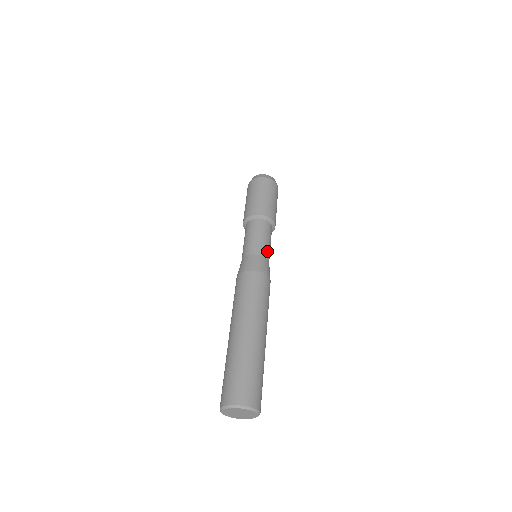
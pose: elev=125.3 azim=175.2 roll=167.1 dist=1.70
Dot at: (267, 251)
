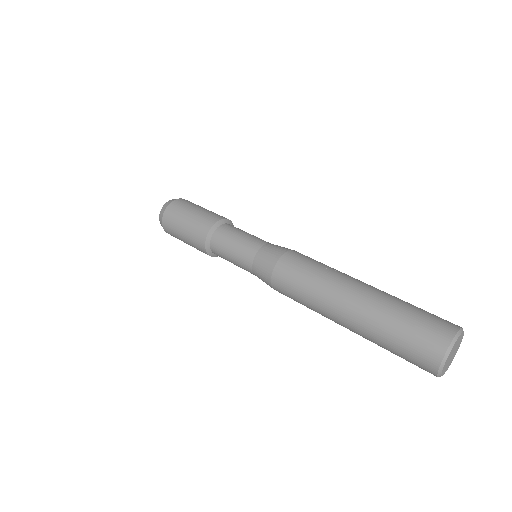
Dot at: occluded
